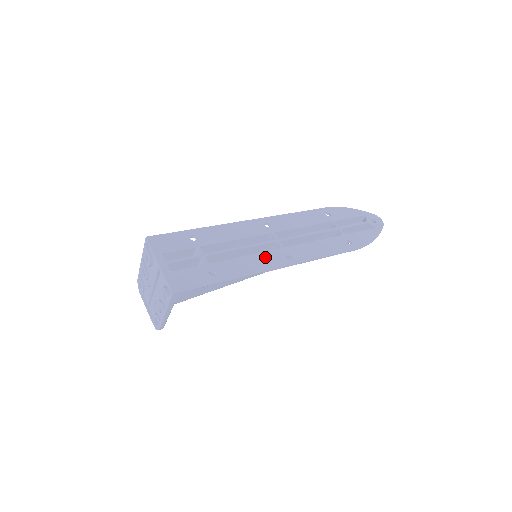
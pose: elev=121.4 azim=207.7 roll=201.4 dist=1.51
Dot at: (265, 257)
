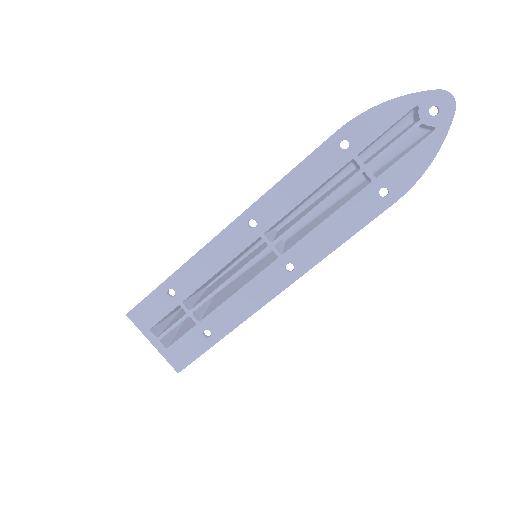
Dot at: (260, 283)
